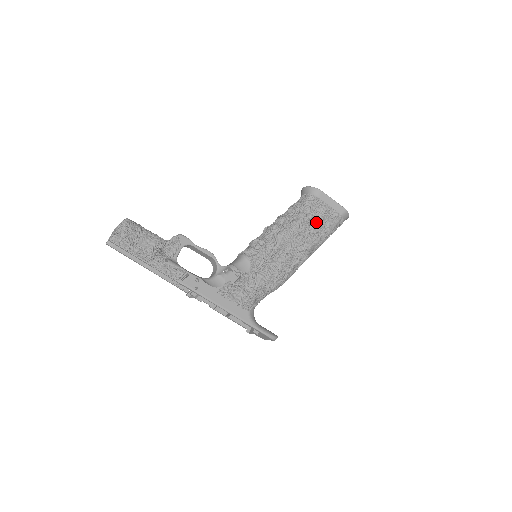
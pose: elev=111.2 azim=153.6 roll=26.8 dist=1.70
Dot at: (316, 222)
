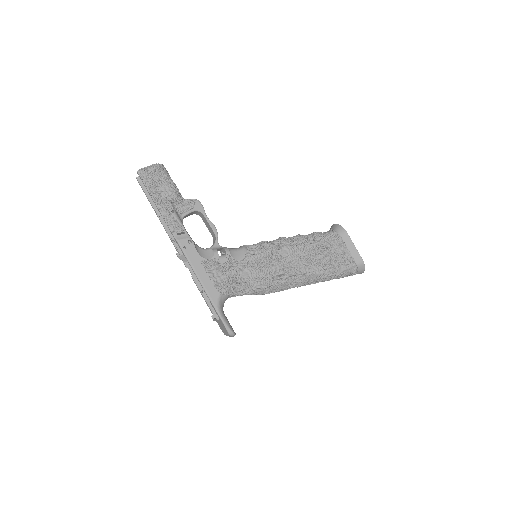
Dot at: (327, 256)
